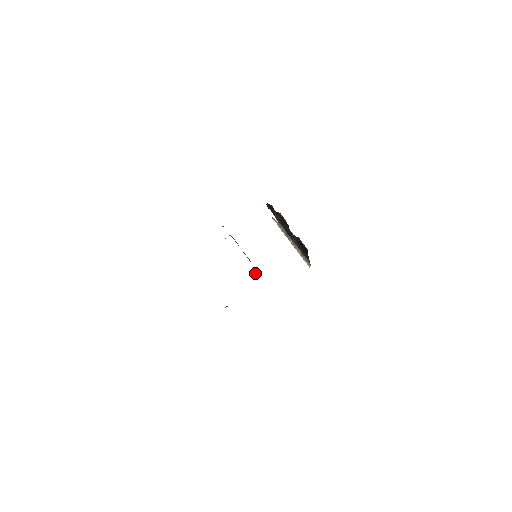
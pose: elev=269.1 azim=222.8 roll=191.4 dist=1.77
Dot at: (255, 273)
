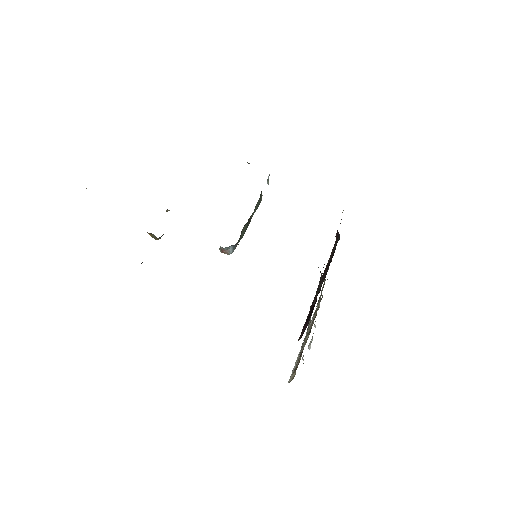
Dot at: (229, 248)
